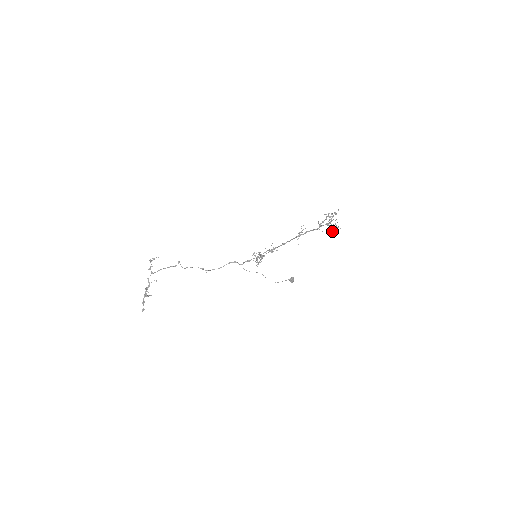
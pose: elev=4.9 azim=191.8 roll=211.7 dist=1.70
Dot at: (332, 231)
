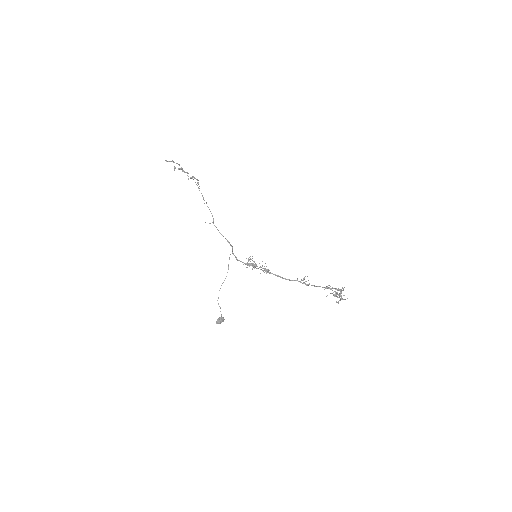
Dot at: (335, 293)
